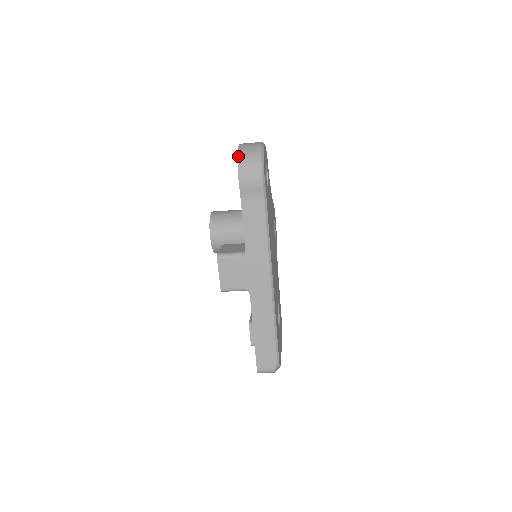
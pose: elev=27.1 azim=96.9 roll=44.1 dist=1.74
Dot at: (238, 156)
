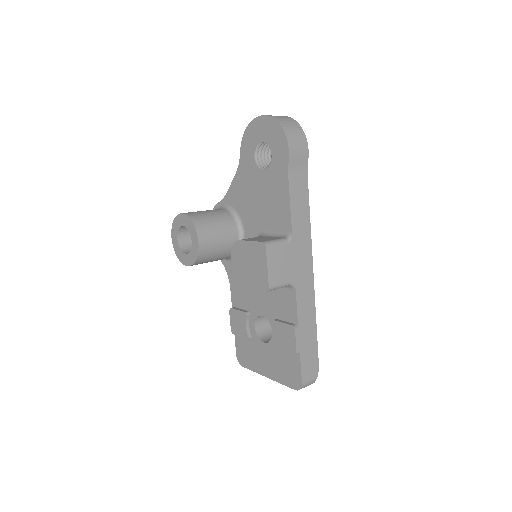
Dot at: (280, 123)
